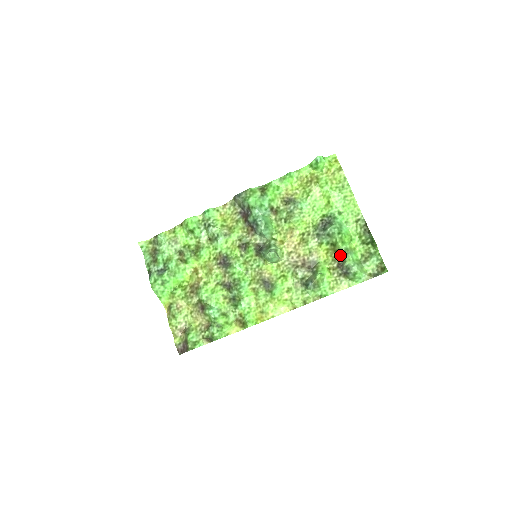
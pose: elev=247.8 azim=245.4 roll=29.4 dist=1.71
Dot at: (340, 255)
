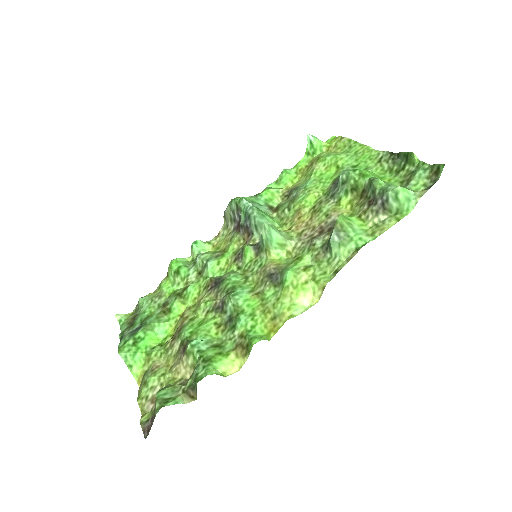
Dot at: (367, 192)
